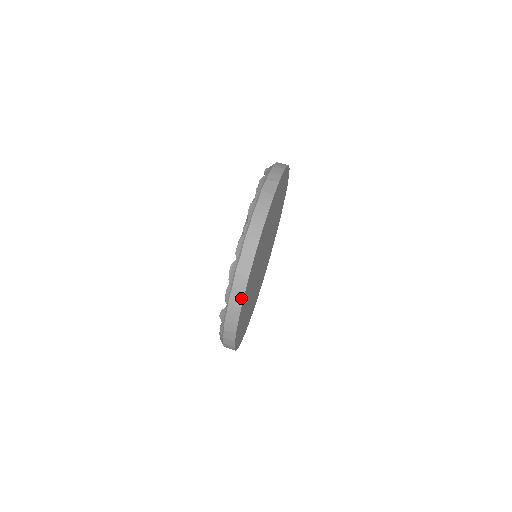
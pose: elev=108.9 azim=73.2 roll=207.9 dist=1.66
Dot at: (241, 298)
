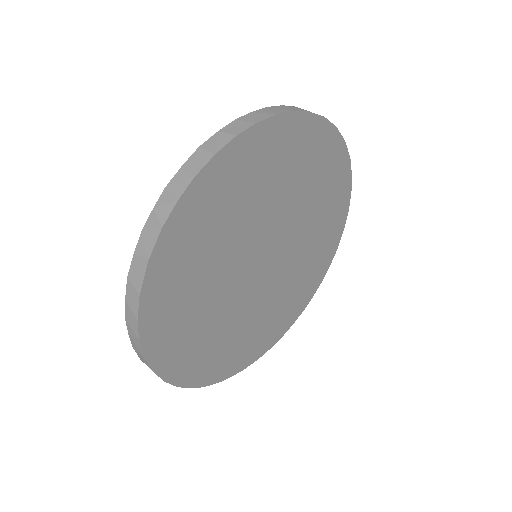
Dot at: (286, 111)
